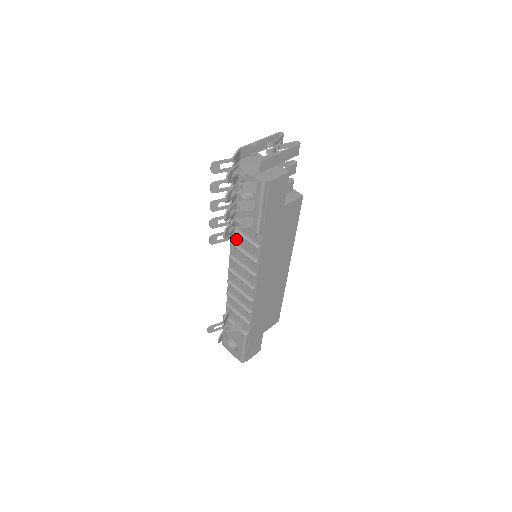
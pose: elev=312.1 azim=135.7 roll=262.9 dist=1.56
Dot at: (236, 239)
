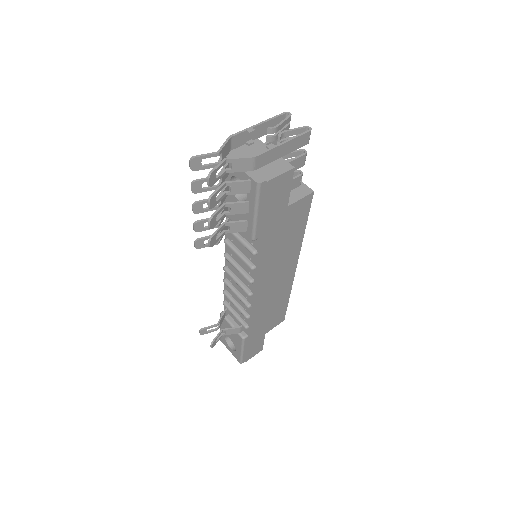
Dot at: (231, 238)
